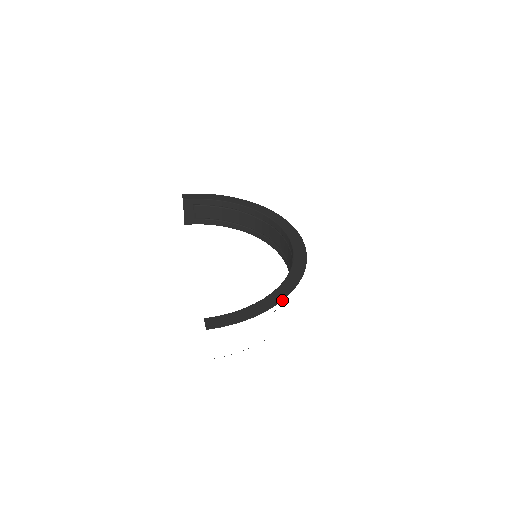
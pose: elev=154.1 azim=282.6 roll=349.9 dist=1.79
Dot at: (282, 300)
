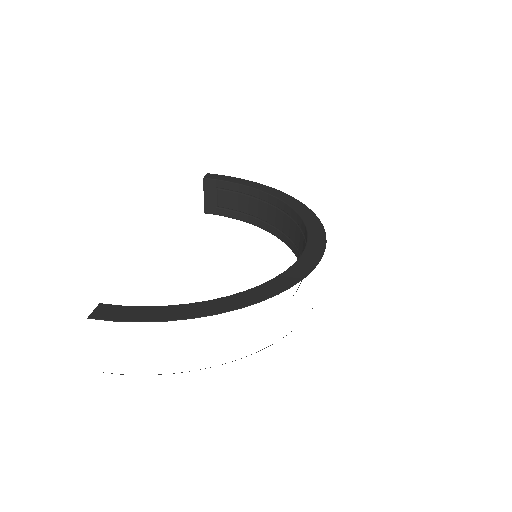
Dot at: (233, 309)
